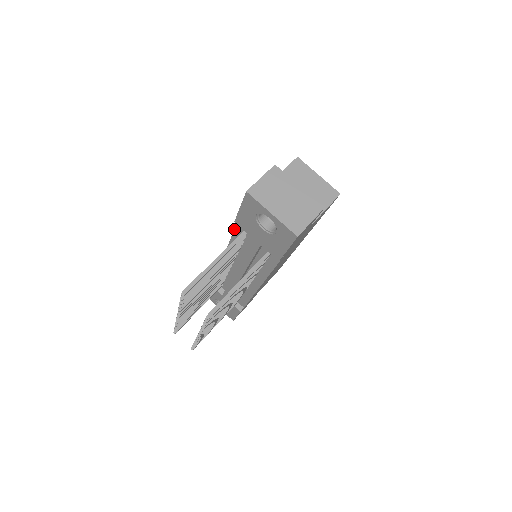
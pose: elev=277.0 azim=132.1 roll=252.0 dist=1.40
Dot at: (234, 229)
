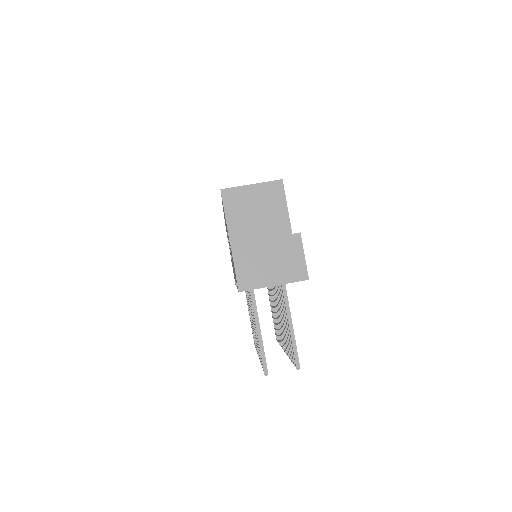
Dot at: occluded
